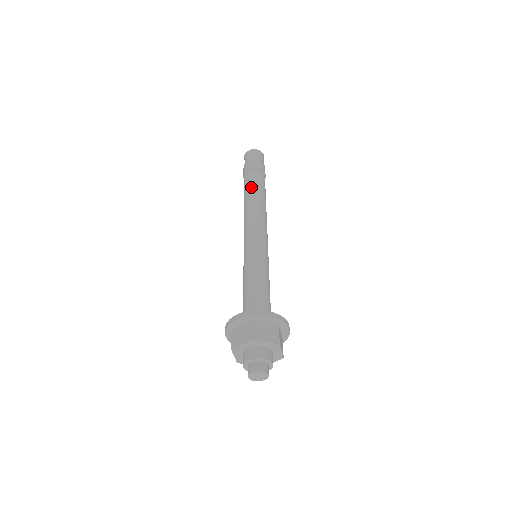
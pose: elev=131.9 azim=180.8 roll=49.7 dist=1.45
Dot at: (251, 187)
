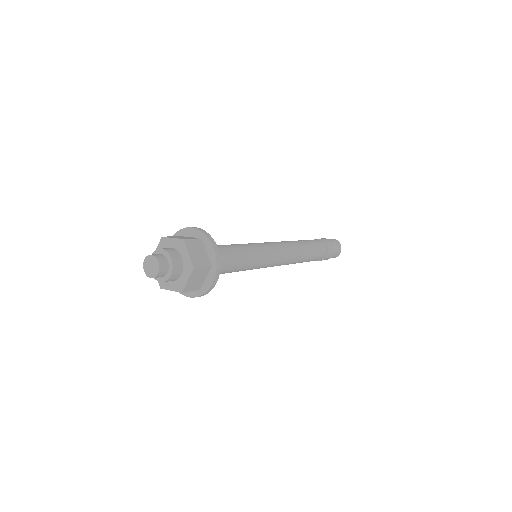
Dot at: occluded
